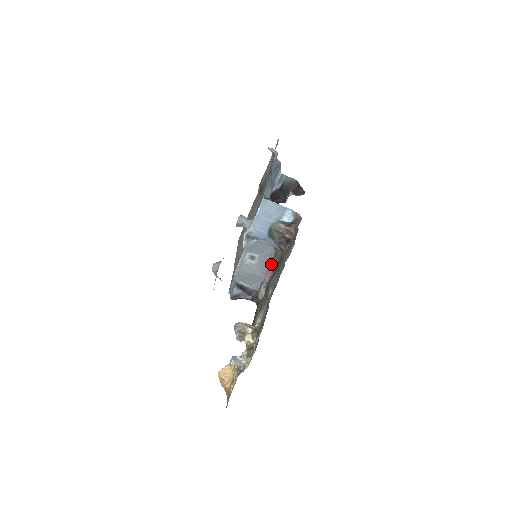
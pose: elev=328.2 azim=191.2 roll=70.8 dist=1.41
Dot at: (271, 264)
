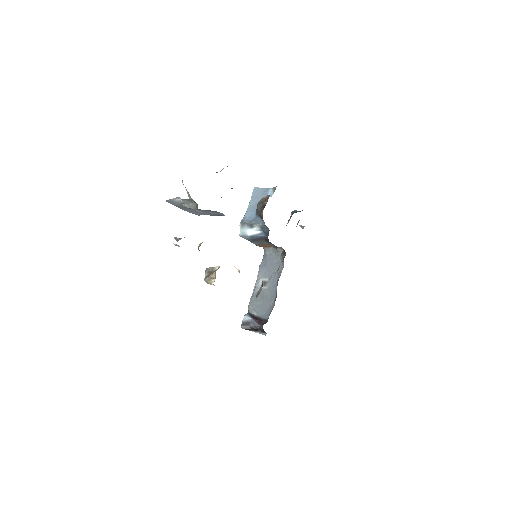
Dot at: occluded
